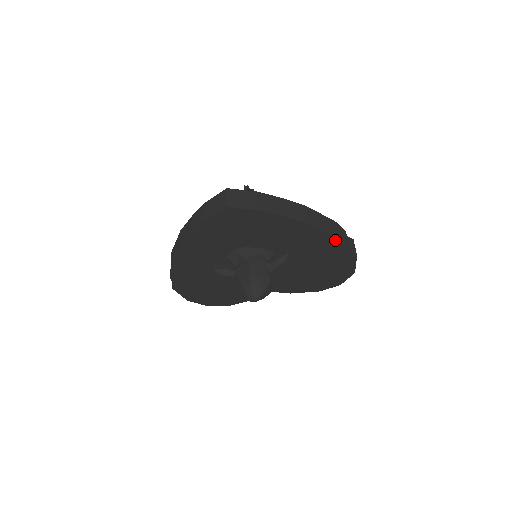
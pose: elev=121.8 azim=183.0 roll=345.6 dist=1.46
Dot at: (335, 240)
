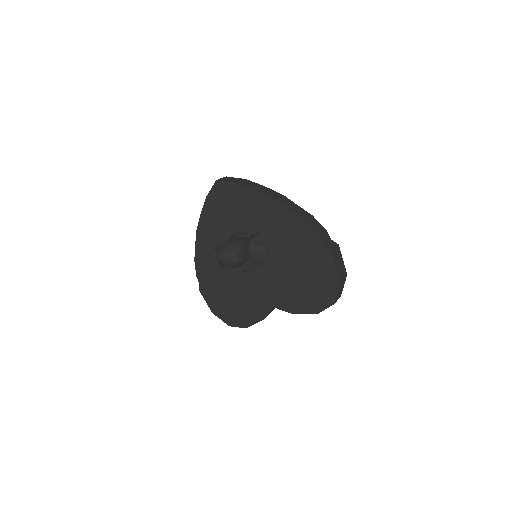
Dot at: (303, 224)
